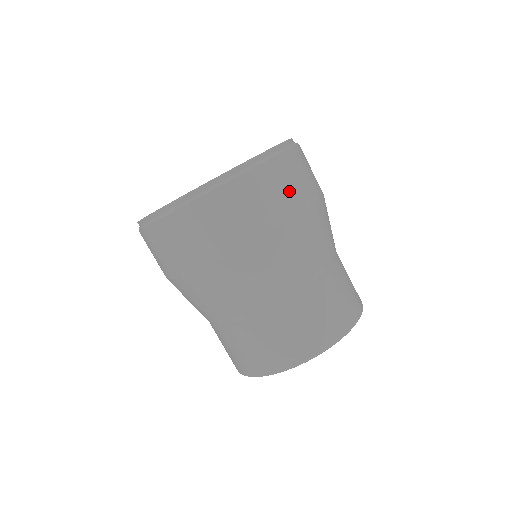
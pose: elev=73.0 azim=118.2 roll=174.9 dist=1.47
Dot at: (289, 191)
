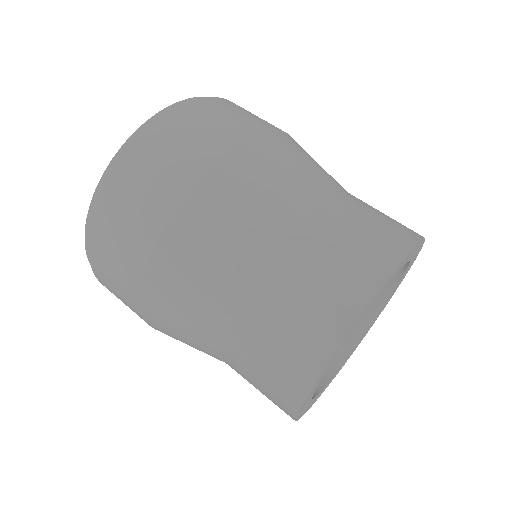
Dot at: (195, 139)
